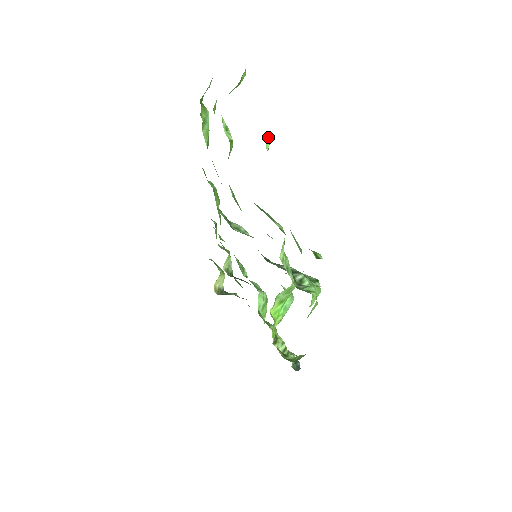
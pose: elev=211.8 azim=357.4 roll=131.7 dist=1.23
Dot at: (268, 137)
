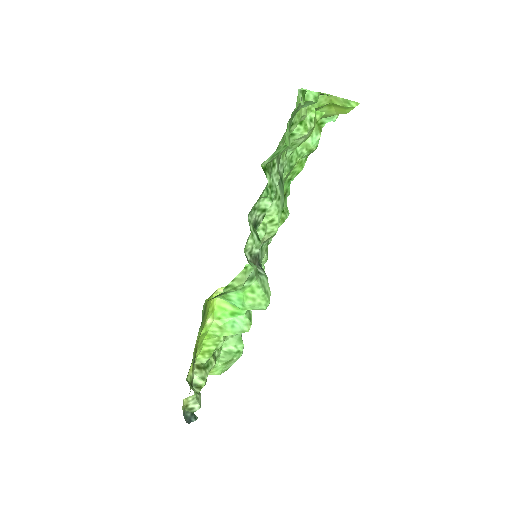
Dot at: (317, 93)
